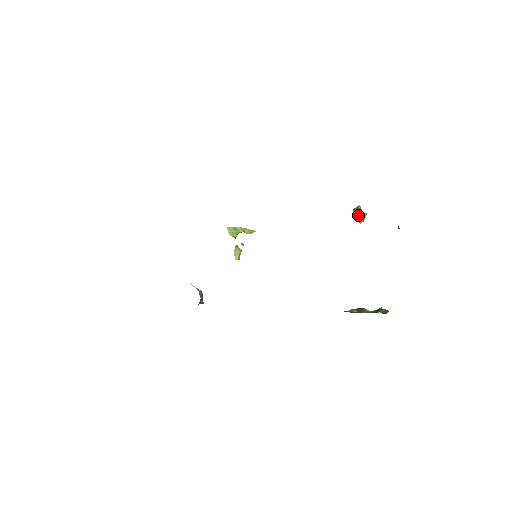
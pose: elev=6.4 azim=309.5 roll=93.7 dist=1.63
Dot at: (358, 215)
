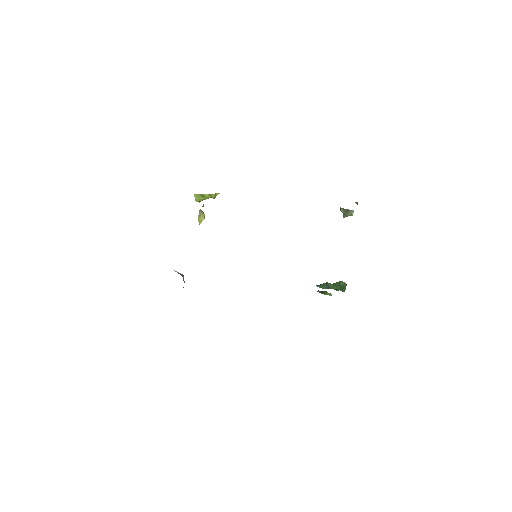
Dot at: (346, 214)
